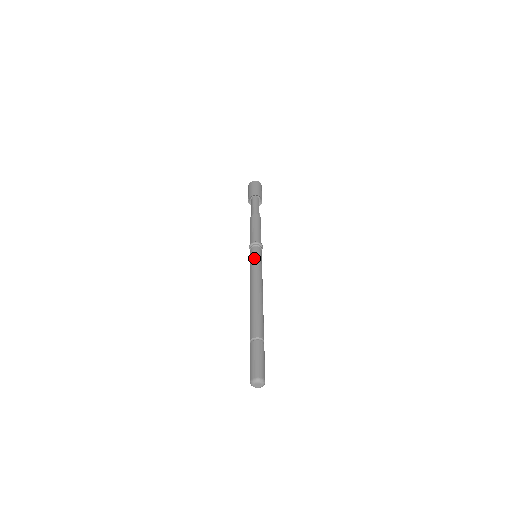
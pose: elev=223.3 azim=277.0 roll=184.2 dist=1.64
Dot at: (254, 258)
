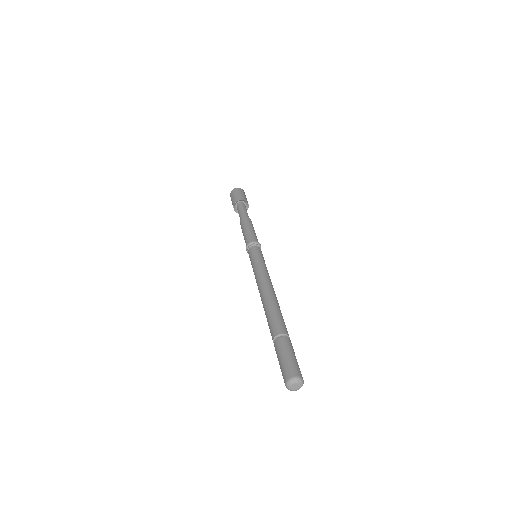
Dot at: (259, 256)
